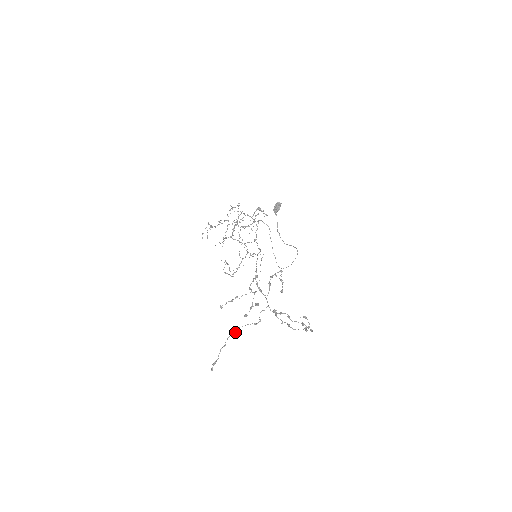
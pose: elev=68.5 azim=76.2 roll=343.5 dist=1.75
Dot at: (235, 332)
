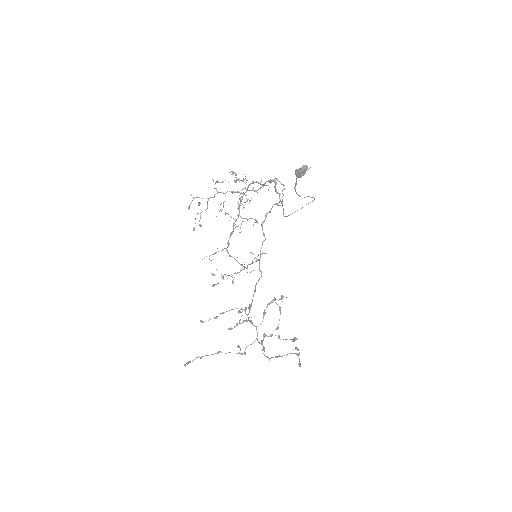
Dot at: occluded
